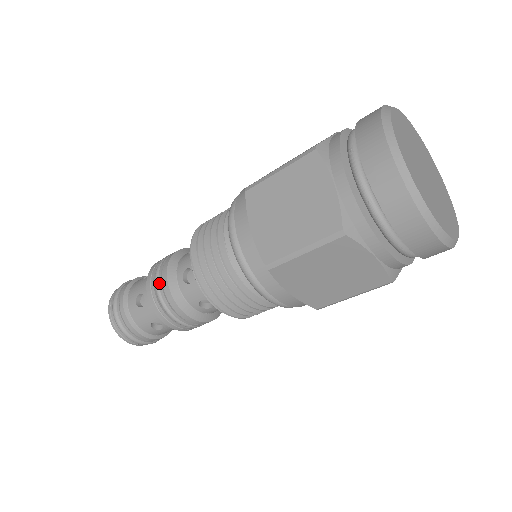
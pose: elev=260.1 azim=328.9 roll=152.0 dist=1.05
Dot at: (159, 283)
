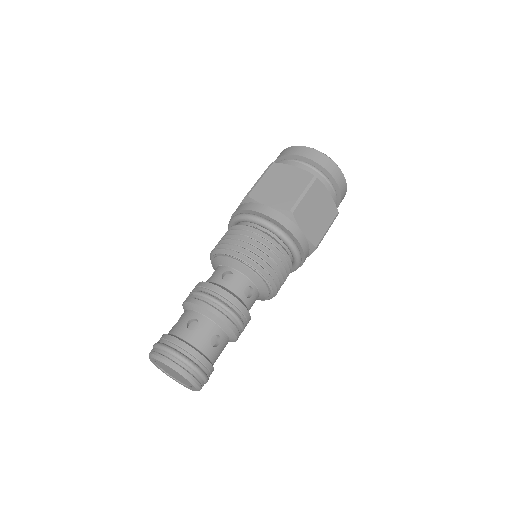
Dot at: (209, 292)
